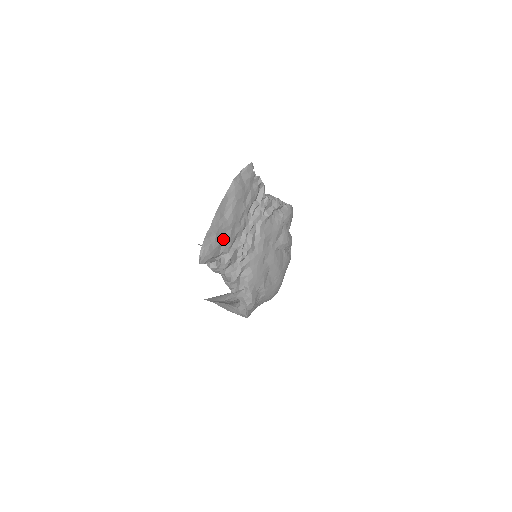
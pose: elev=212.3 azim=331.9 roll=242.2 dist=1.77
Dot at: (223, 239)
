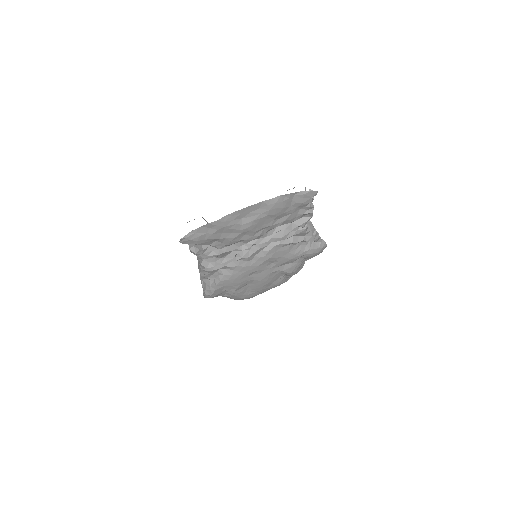
Dot at: (223, 237)
